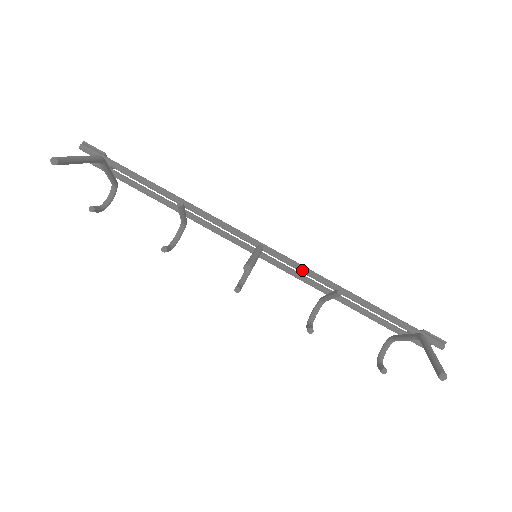
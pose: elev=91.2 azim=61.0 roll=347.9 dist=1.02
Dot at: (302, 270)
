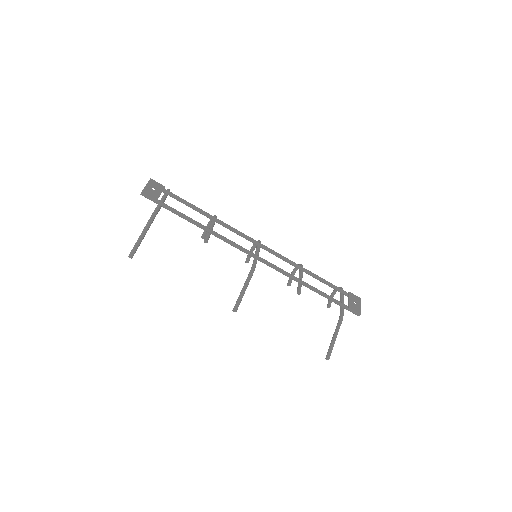
Dot at: occluded
